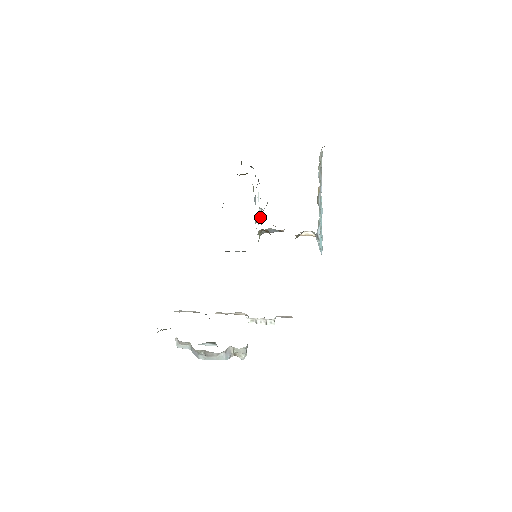
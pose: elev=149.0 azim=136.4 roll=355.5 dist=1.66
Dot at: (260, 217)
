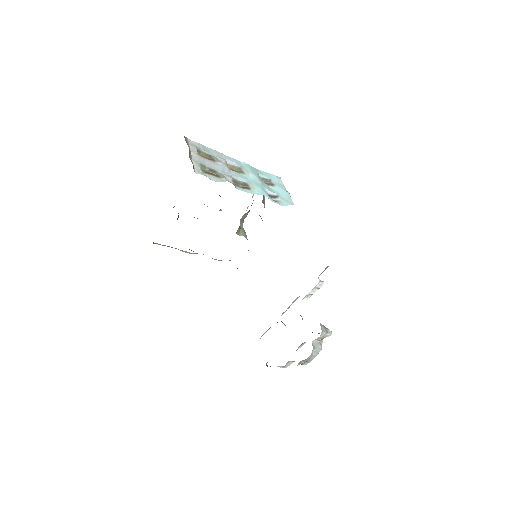
Dot at: occluded
